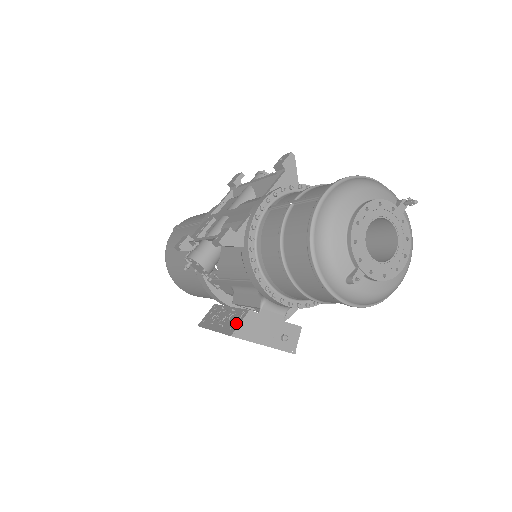
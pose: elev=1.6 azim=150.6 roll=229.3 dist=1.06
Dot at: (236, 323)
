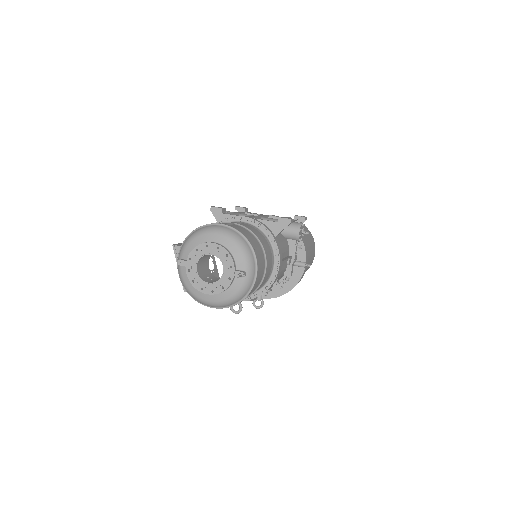
Dot at: occluded
